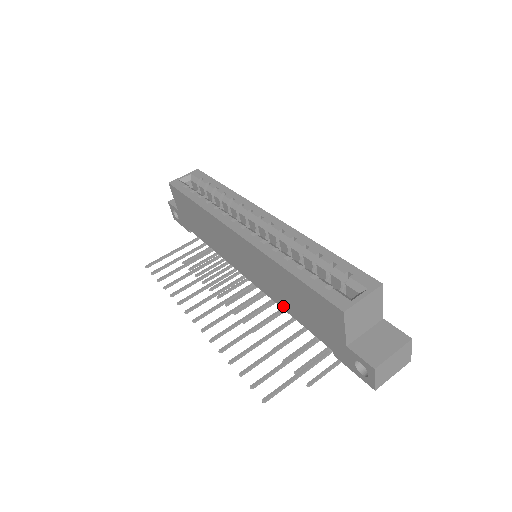
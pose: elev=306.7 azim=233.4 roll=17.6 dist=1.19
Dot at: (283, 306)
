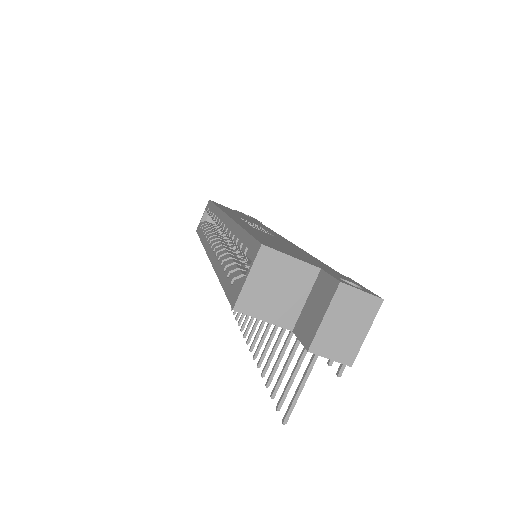
Dot at: occluded
